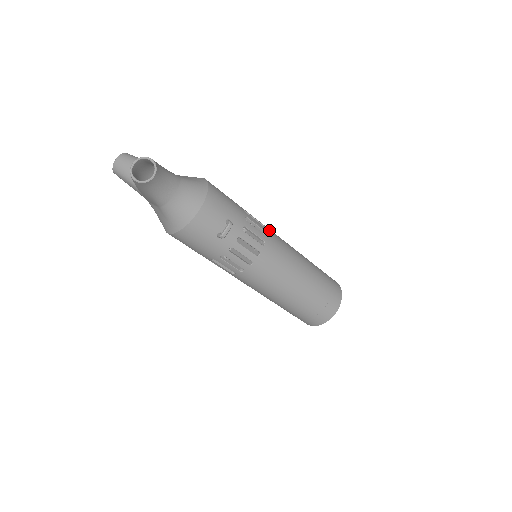
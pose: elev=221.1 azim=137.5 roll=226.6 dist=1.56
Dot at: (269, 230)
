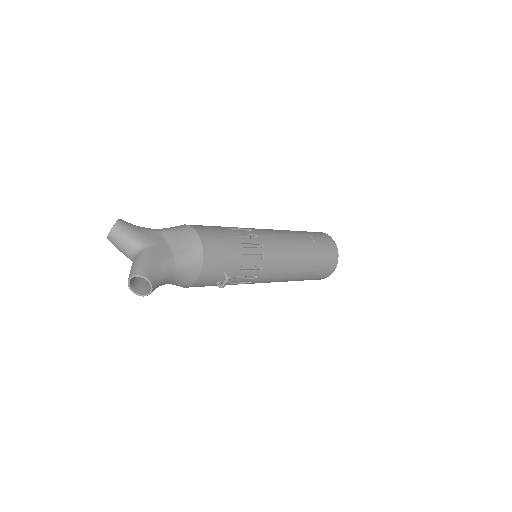
Dot at: (267, 246)
